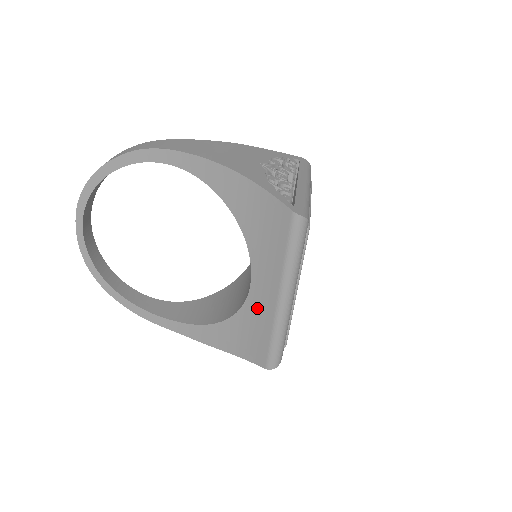
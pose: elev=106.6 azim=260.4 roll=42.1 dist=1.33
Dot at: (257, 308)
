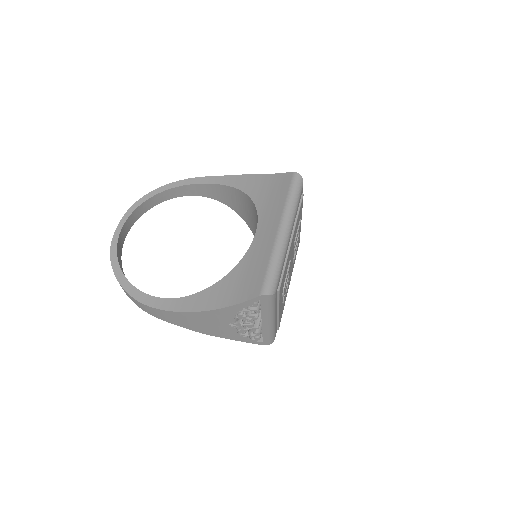
Dot at: (258, 248)
